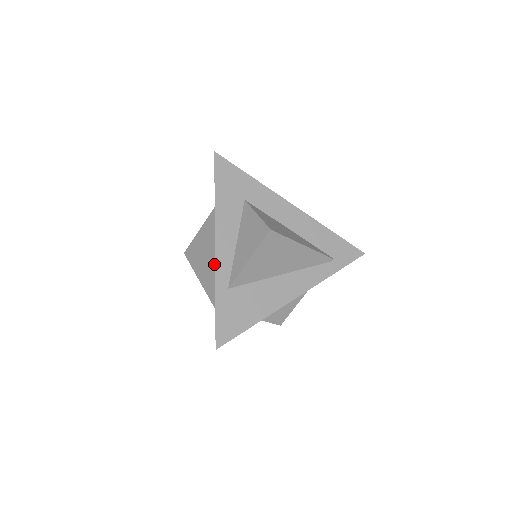
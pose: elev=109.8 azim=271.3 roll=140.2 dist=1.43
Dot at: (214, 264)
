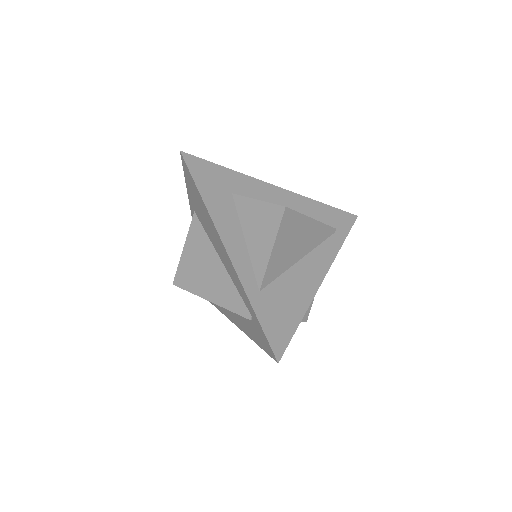
Dot at: (224, 275)
